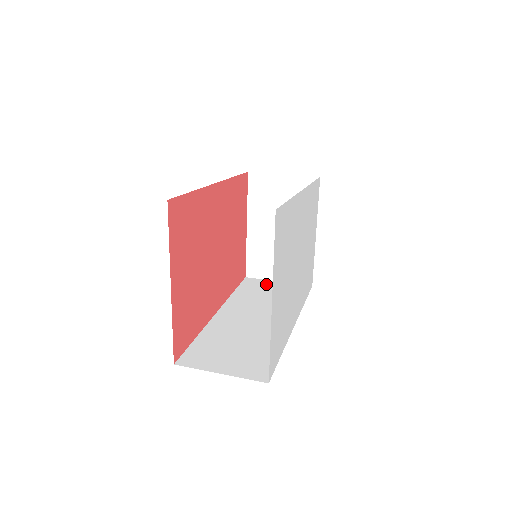
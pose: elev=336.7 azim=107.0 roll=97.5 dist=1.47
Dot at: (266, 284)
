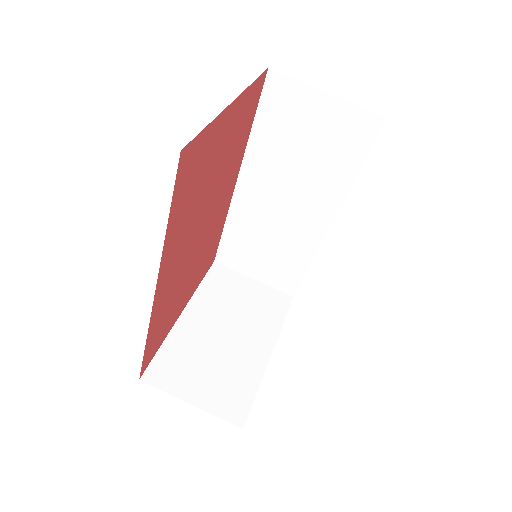
Dot at: (304, 104)
